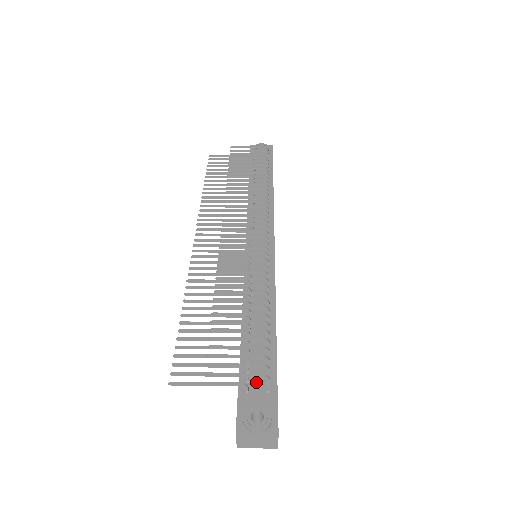
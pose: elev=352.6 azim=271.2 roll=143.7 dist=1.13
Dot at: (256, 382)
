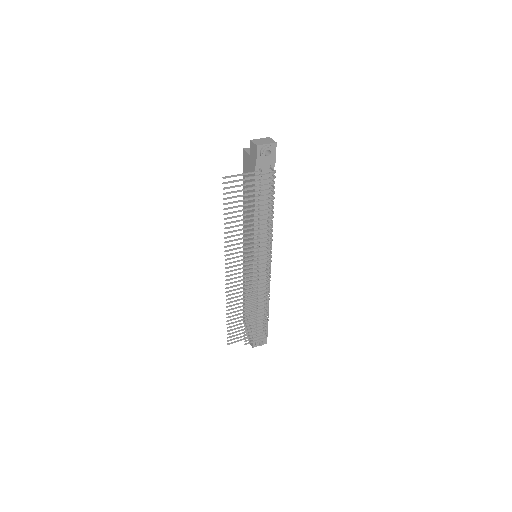
Dot at: occluded
